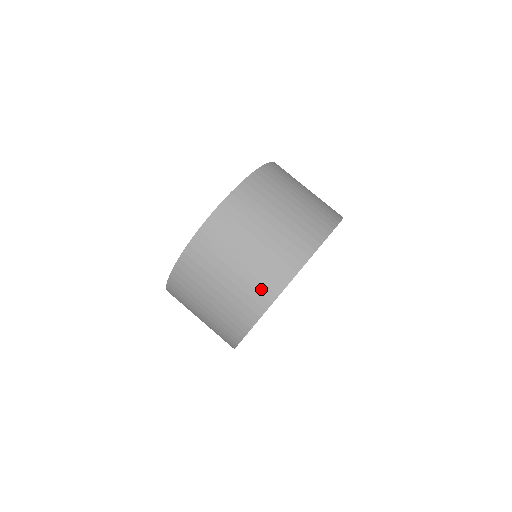
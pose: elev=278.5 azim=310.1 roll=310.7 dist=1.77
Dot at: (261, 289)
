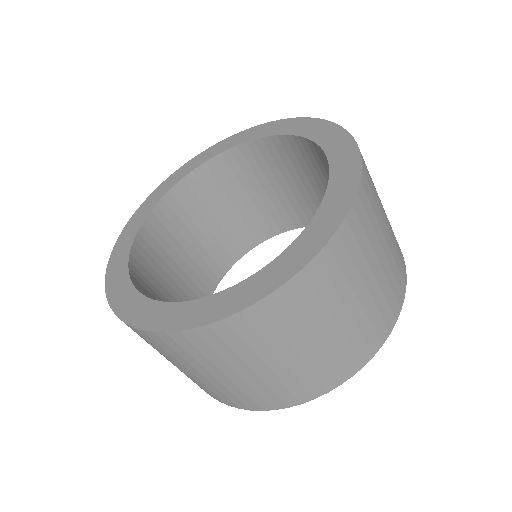
Dot at: (323, 377)
